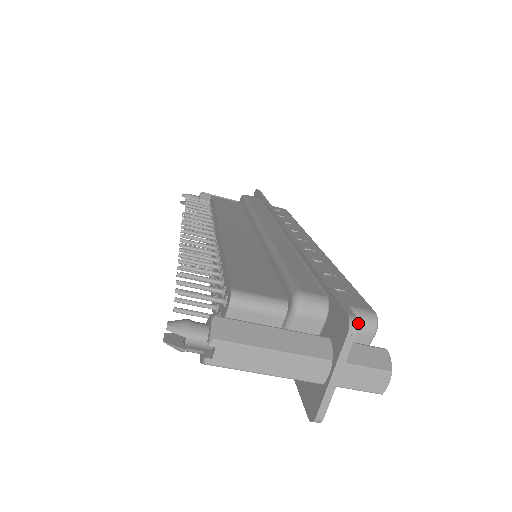
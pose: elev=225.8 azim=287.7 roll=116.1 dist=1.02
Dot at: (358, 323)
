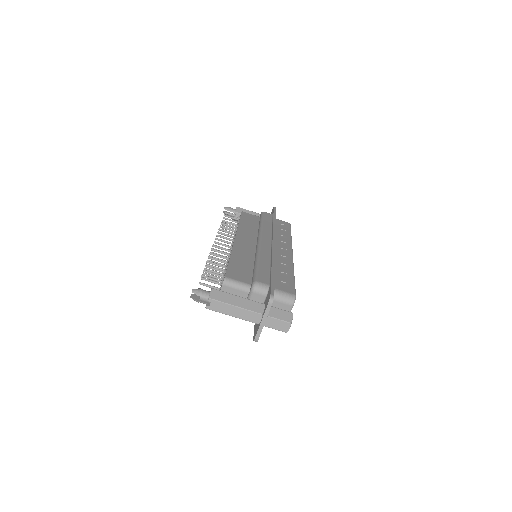
Dot at: (284, 299)
